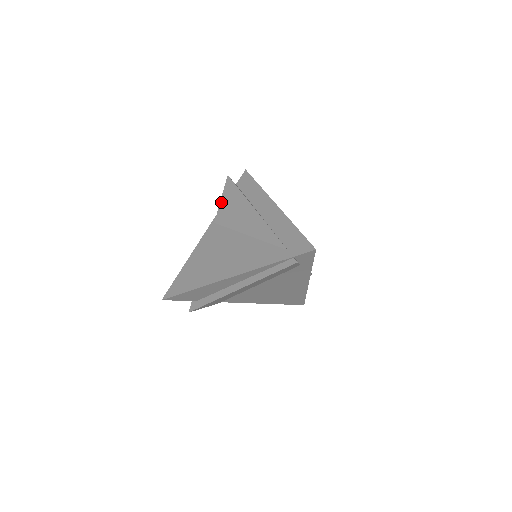
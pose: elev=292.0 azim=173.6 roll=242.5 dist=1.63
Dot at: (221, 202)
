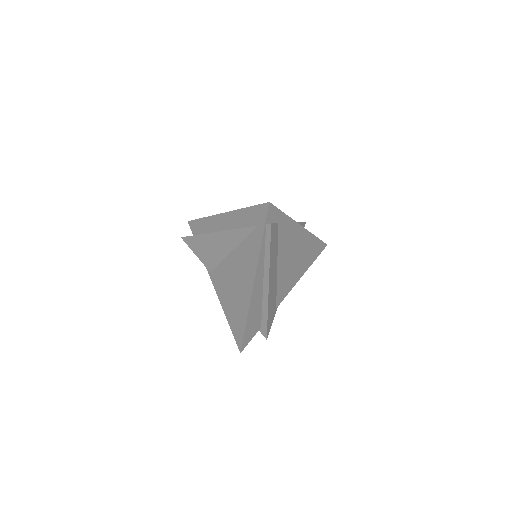
Dot at: (198, 256)
